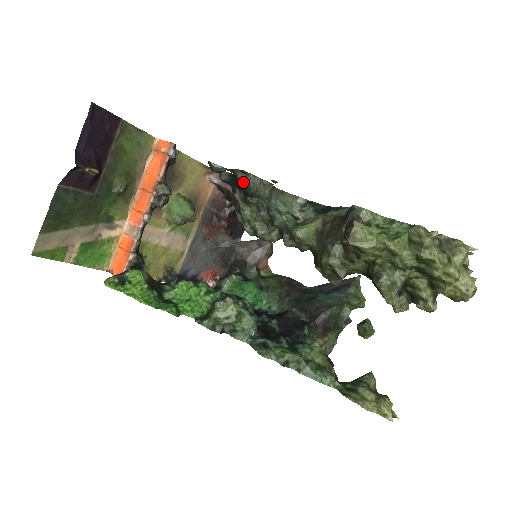
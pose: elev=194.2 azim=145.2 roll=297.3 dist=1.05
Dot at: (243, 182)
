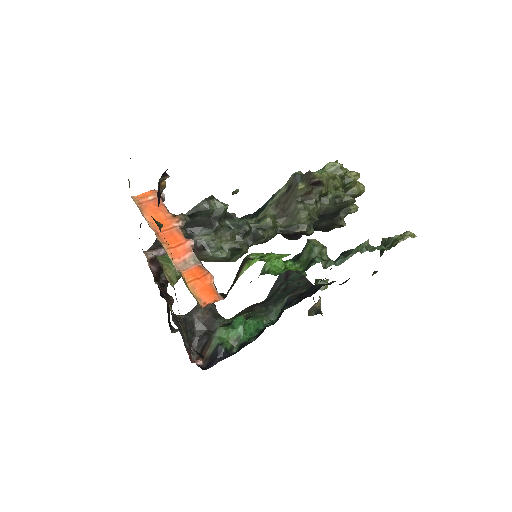
Dot at: (212, 207)
